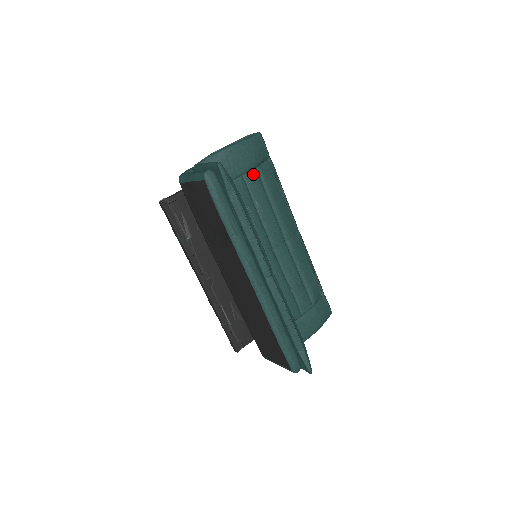
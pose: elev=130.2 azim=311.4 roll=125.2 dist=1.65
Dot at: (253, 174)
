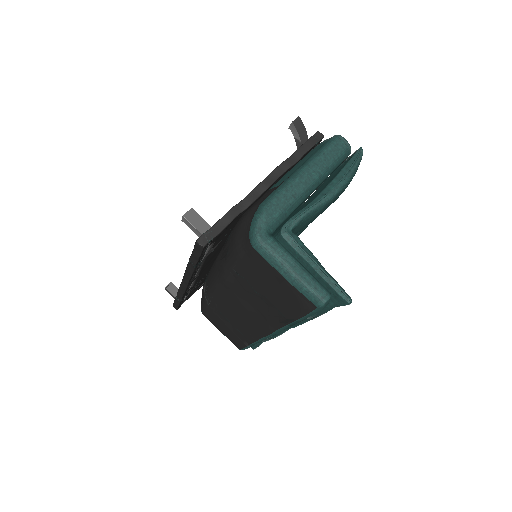
Dot at: occluded
